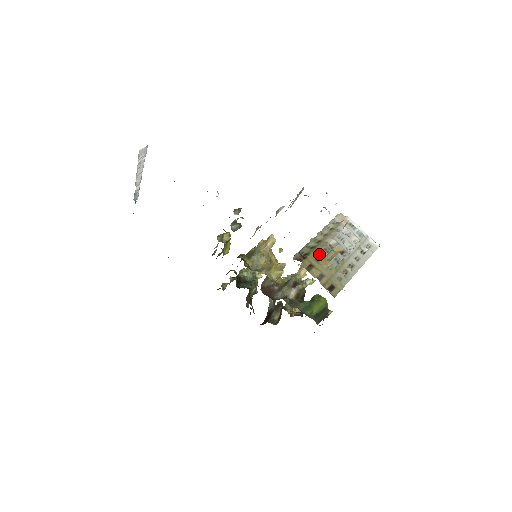
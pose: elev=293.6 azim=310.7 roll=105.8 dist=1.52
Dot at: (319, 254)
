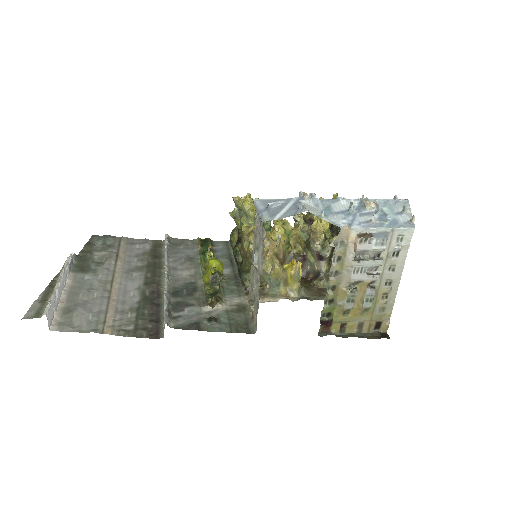
Dot at: (344, 310)
